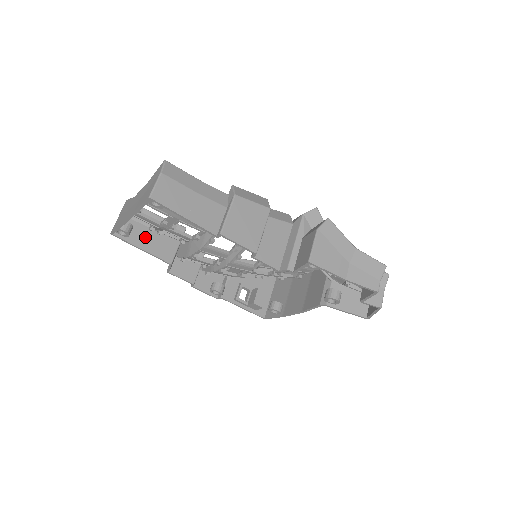
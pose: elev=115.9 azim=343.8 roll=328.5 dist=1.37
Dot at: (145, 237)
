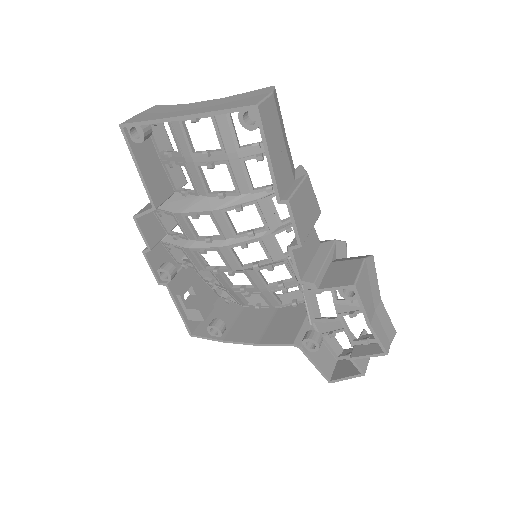
Dot at: (149, 159)
